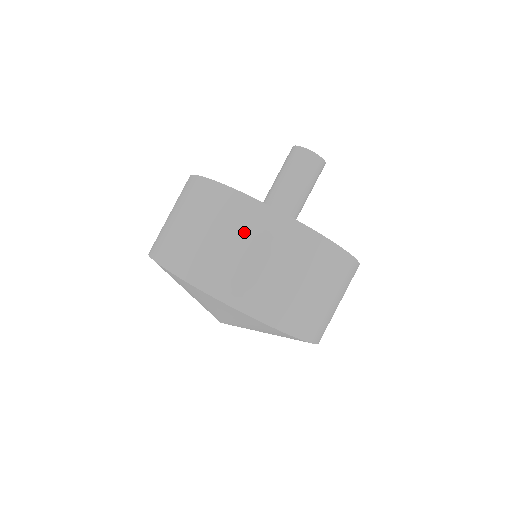
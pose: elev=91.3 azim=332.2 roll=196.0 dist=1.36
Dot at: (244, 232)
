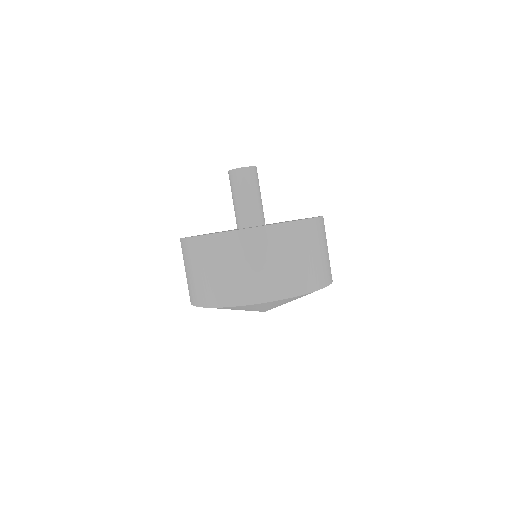
Dot at: (265, 251)
